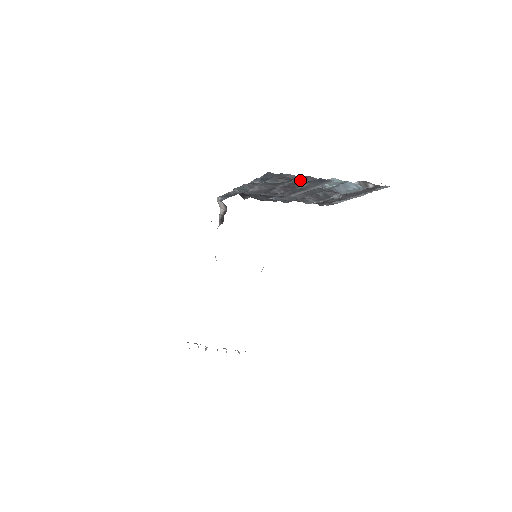
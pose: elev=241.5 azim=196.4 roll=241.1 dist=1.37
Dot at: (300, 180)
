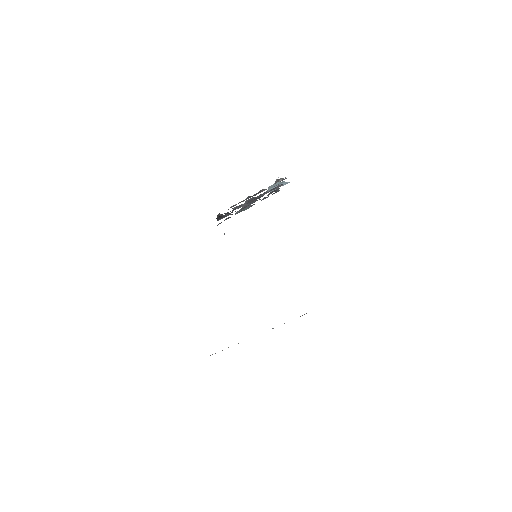
Dot at: occluded
